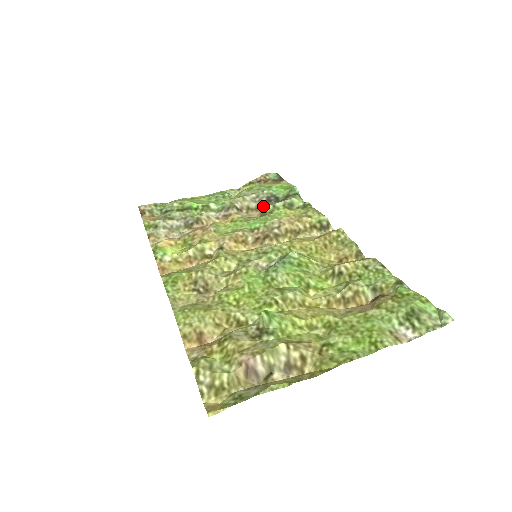
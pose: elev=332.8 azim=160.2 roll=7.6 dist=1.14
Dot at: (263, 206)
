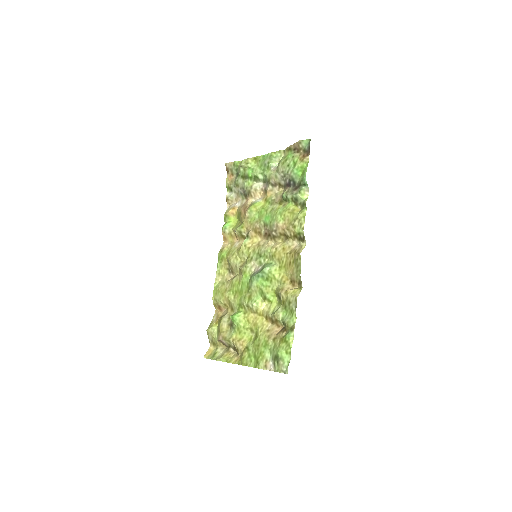
Dot at: (286, 188)
